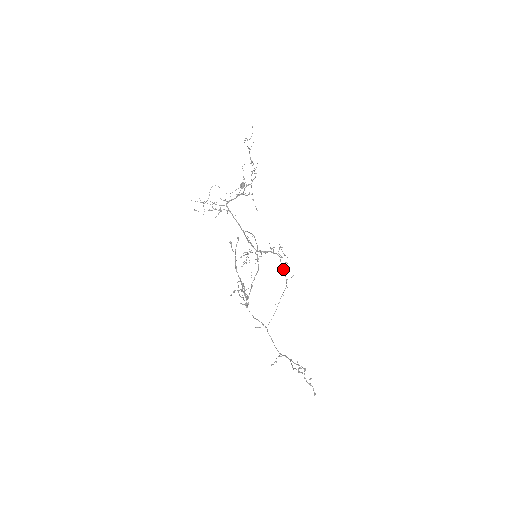
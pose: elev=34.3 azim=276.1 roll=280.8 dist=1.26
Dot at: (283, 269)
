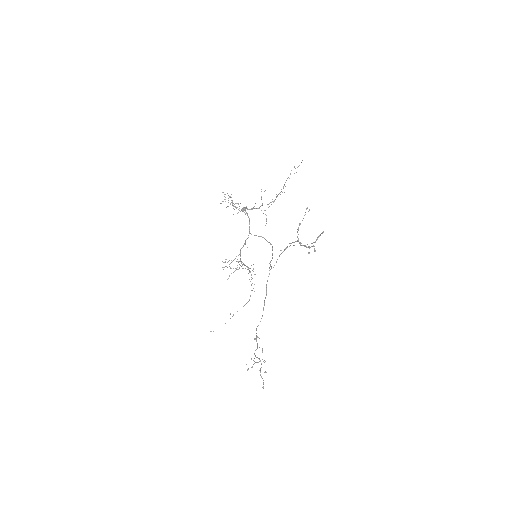
Dot at: occluded
